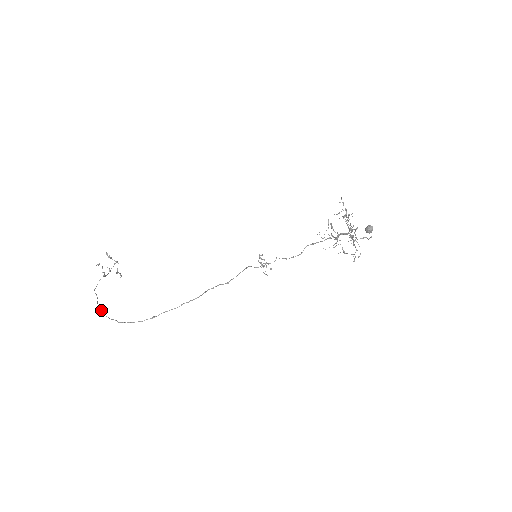
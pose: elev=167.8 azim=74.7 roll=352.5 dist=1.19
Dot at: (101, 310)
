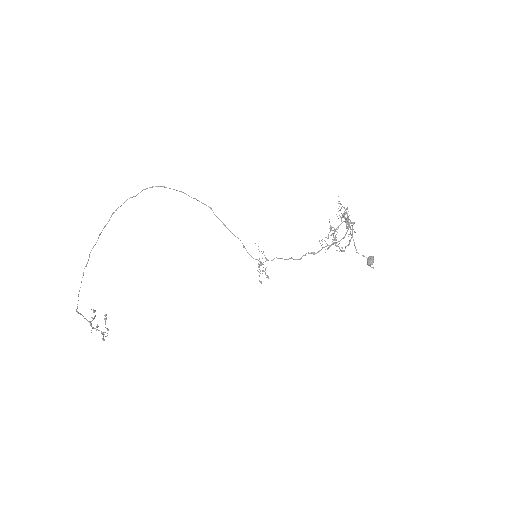
Dot at: occluded
